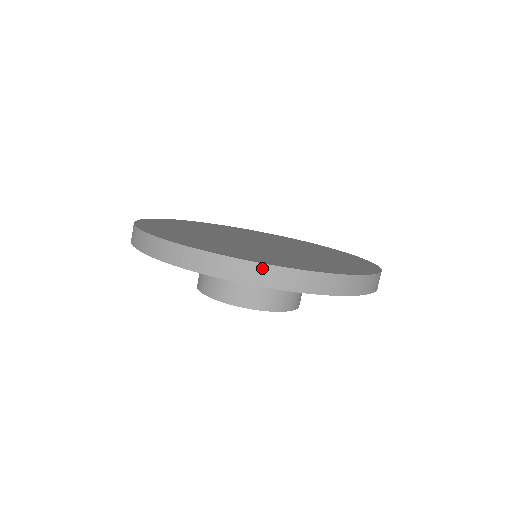
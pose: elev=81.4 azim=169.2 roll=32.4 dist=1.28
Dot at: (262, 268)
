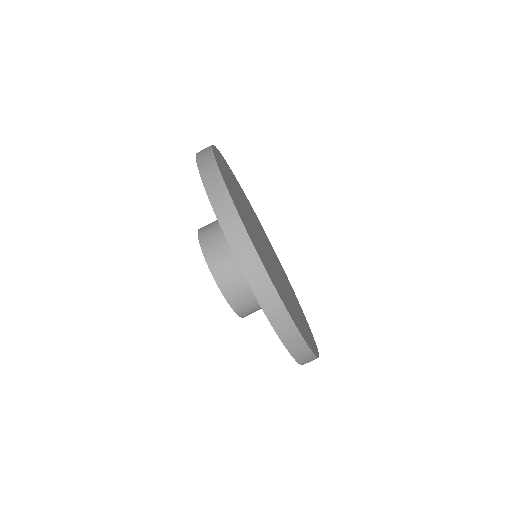
Dot at: (256, 261)
